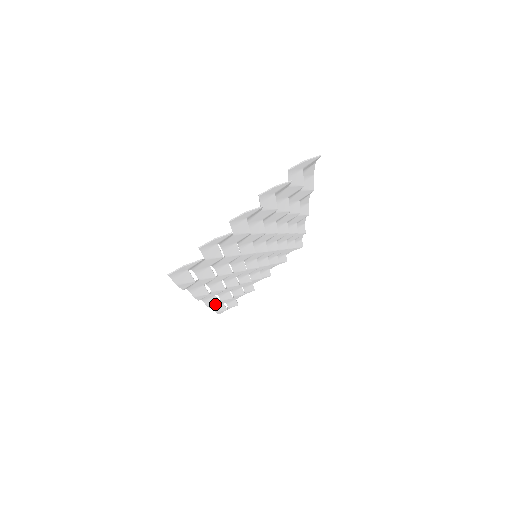
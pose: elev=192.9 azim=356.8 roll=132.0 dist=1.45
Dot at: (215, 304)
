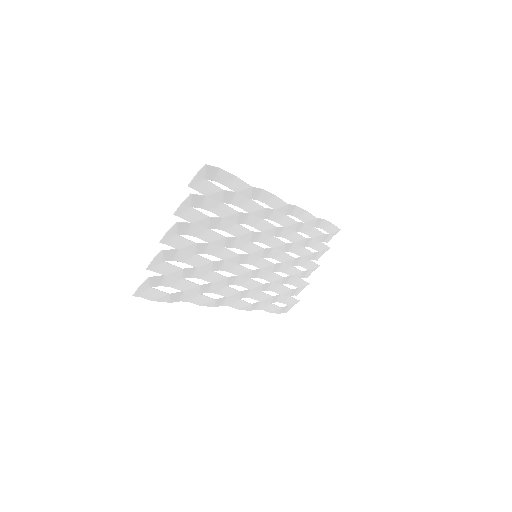
Dot at: (248, 306)
